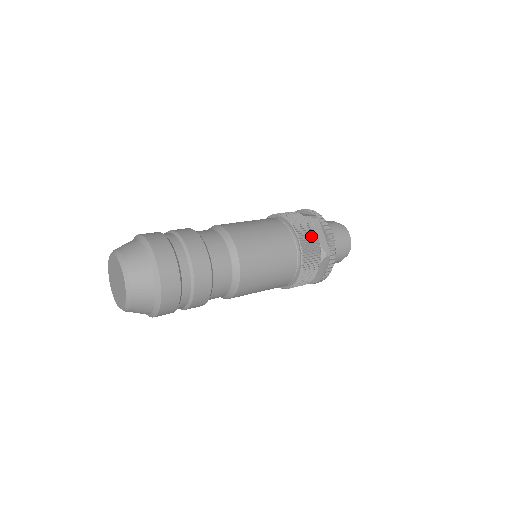
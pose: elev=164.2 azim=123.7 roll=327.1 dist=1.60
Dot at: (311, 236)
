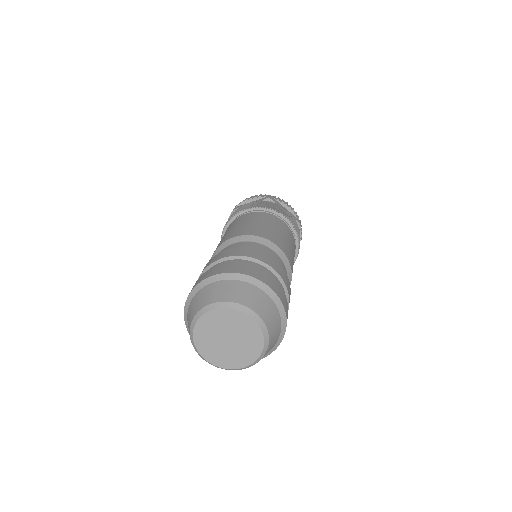
Dot at: (286, 212)
